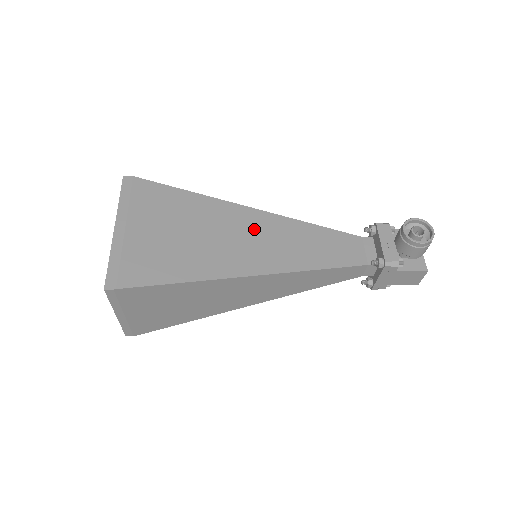
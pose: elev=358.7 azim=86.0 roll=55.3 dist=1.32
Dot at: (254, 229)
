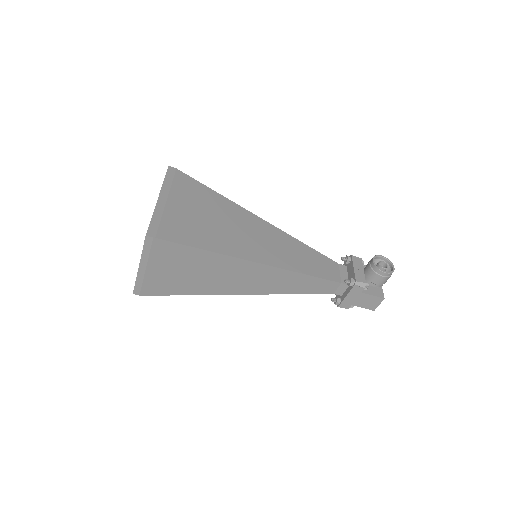
Dot at: (261, 233)
